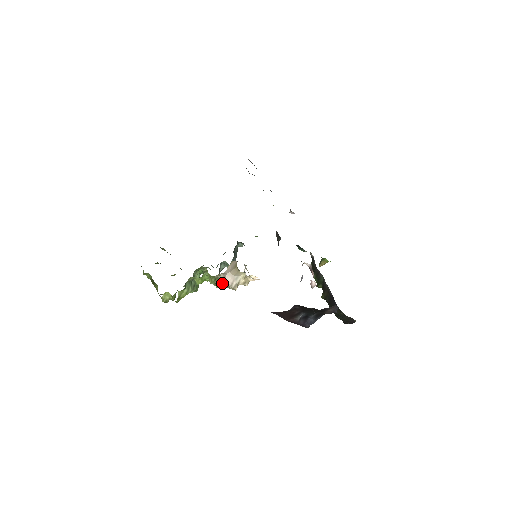
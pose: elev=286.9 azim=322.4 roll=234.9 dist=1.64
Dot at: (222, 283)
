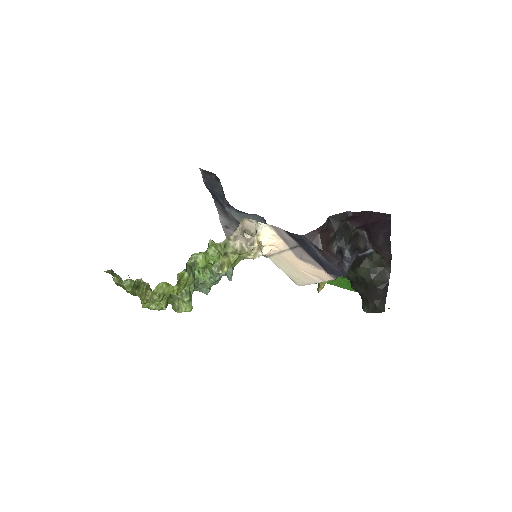
Dot at: (233, 250)
